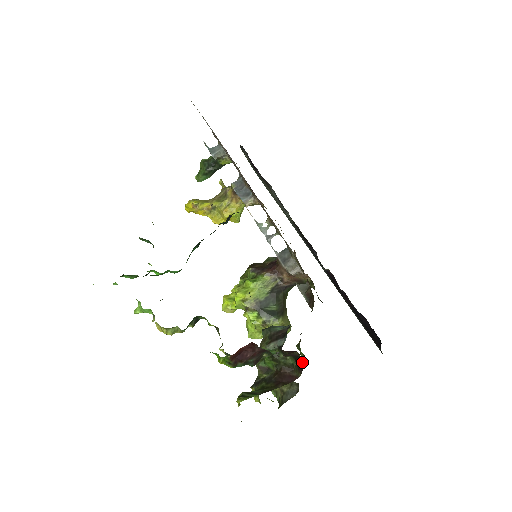
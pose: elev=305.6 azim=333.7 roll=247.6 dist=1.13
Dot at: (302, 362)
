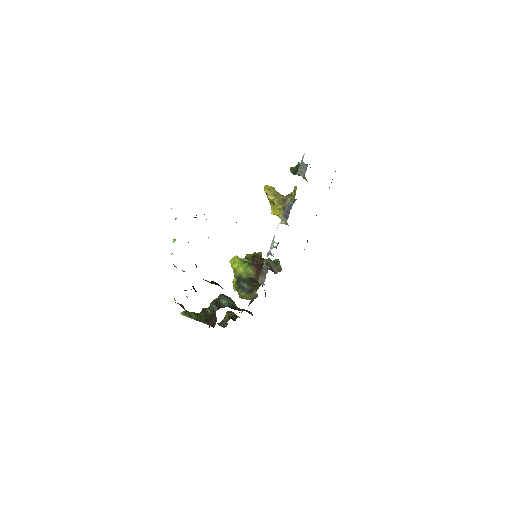
Dot at: (209, 327)
